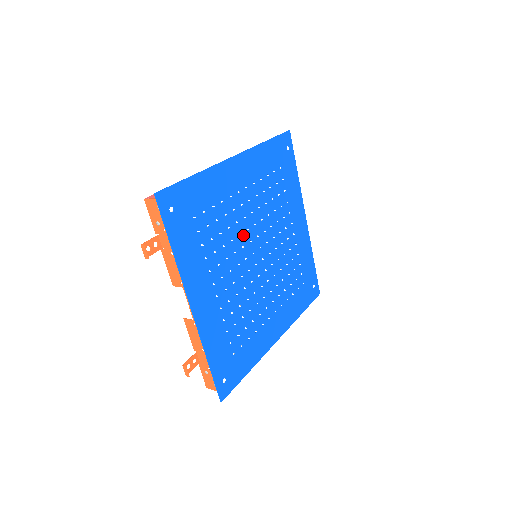
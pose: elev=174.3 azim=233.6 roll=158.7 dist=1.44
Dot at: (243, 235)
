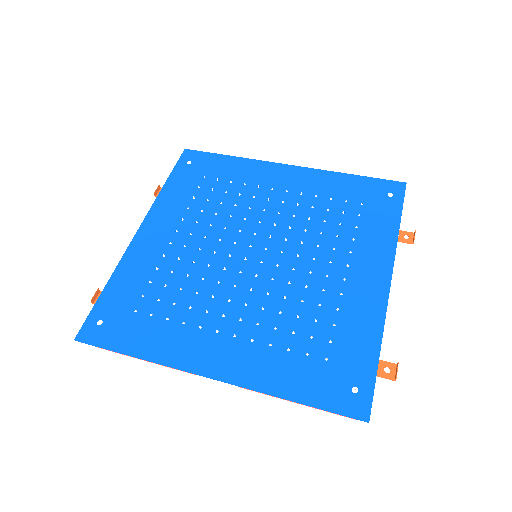
Dot at: (250, 223)
